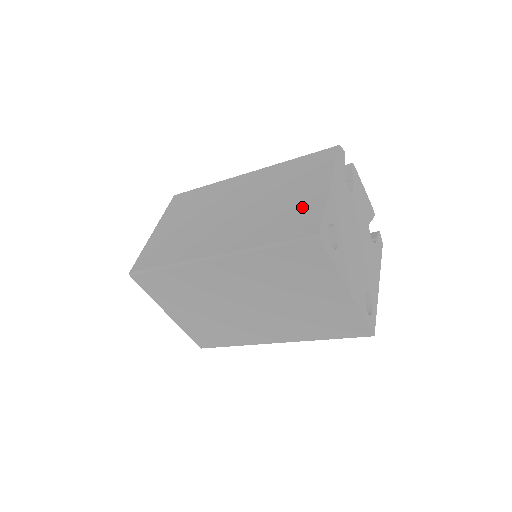
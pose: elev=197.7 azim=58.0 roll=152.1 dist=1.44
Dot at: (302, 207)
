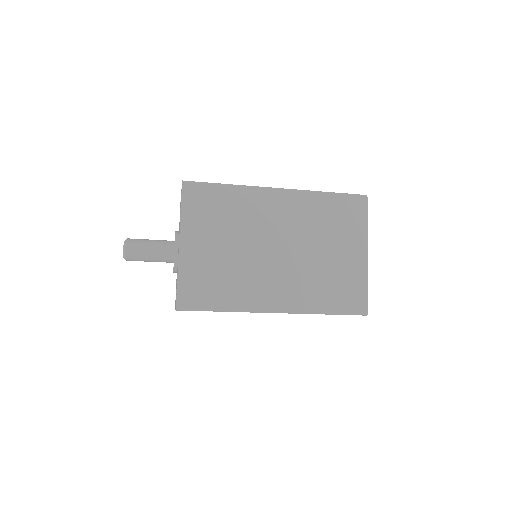
Dot at: occluded
